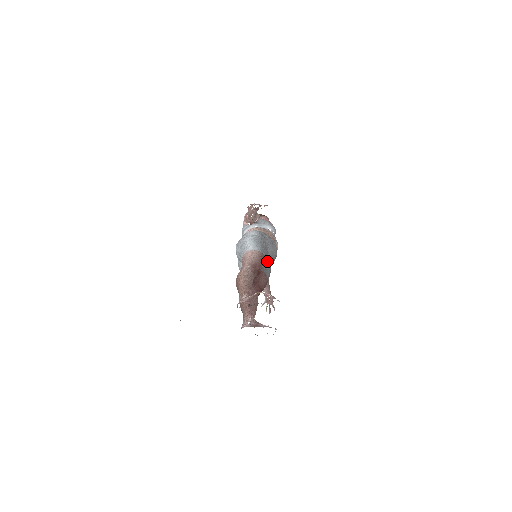
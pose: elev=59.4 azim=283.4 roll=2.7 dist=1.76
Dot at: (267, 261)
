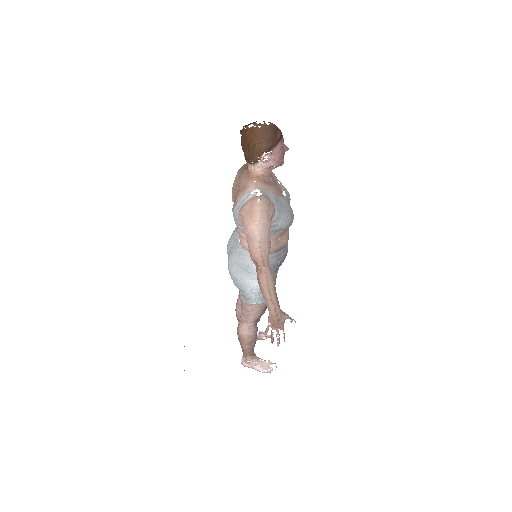
Dot at: occluded
